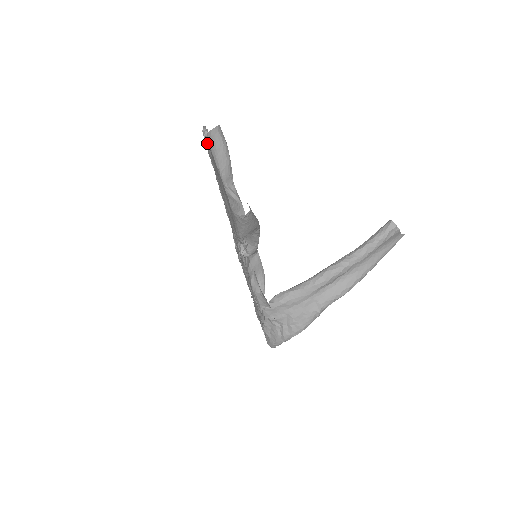
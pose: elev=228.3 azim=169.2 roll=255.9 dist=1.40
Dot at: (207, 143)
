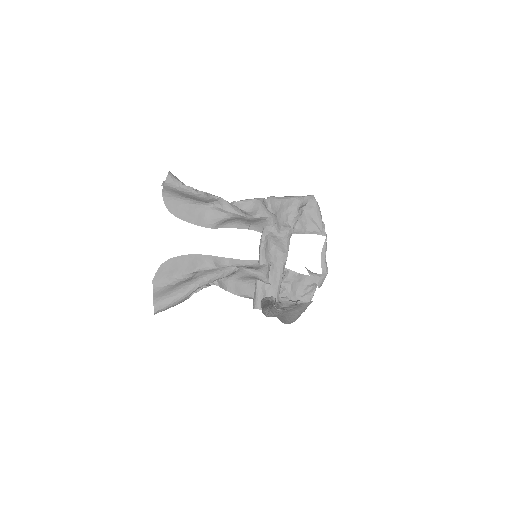
Dot at: occluded
